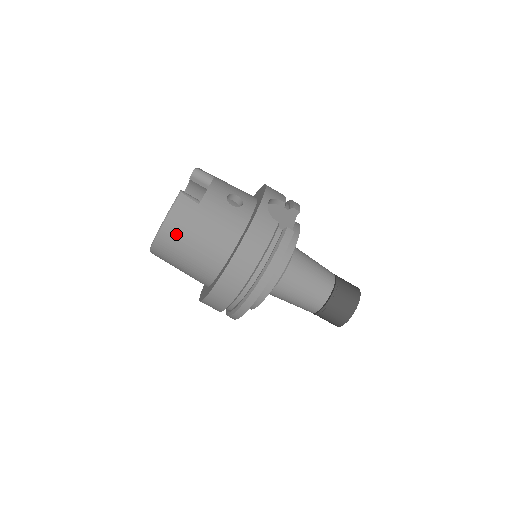
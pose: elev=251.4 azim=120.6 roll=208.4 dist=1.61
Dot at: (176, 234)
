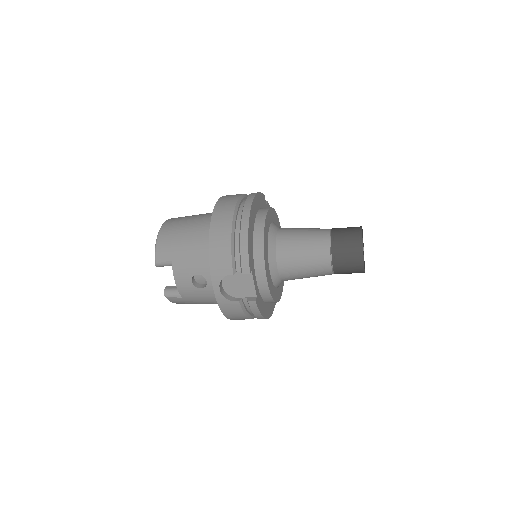
Dot at: occluded
